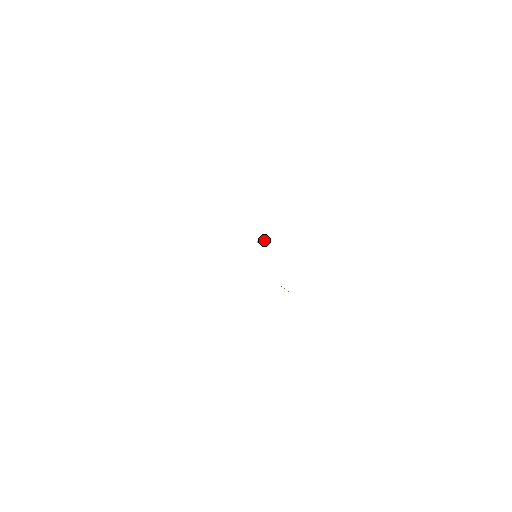
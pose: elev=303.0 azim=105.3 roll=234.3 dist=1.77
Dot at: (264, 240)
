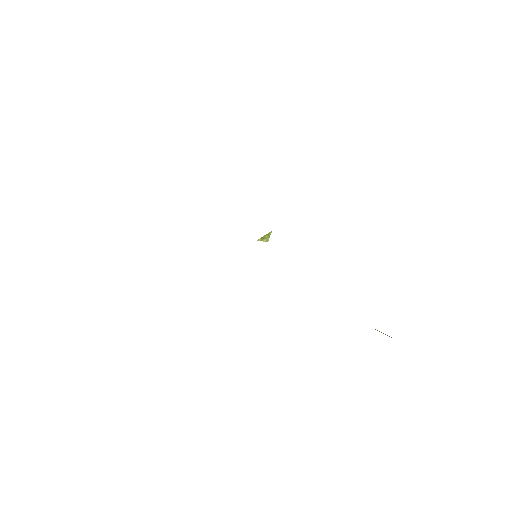
Dot at: (267, 237)
